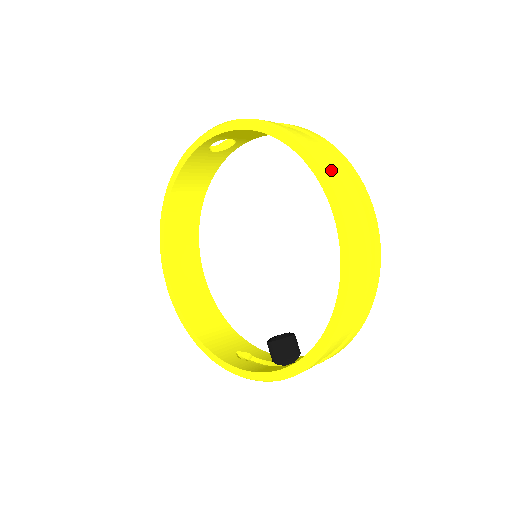
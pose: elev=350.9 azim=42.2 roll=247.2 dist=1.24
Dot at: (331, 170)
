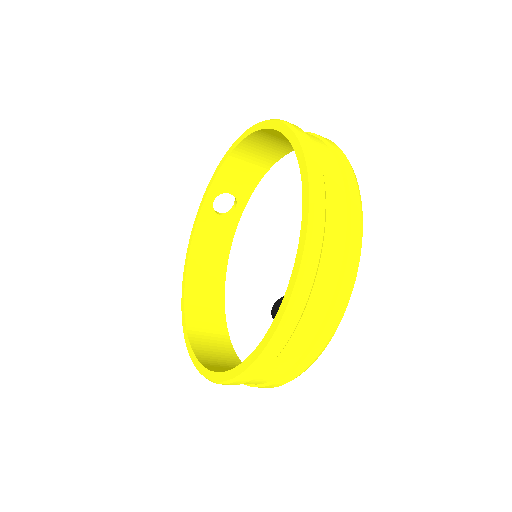
Dot at: occluded
